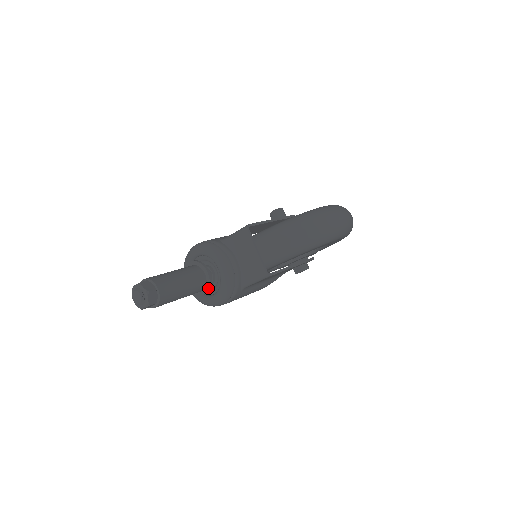
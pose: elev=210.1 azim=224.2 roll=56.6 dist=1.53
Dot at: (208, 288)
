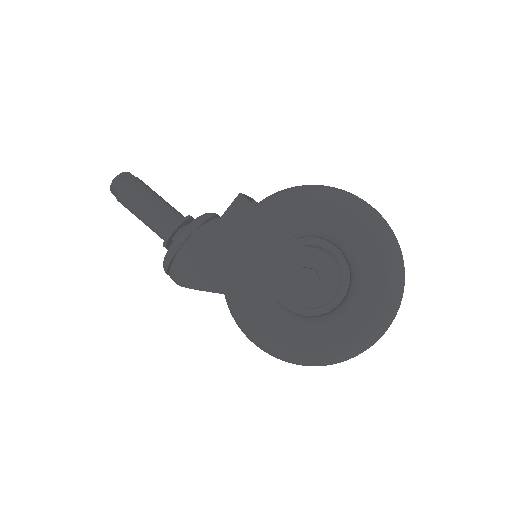
Dot at: (179, 222)
